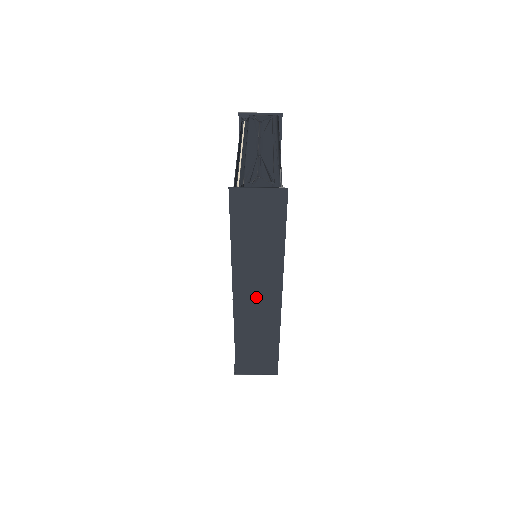
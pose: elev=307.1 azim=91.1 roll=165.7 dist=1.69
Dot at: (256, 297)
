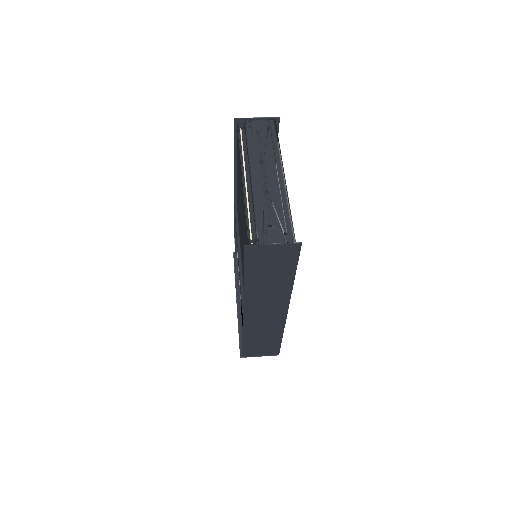
Dot at: (264, 312)
